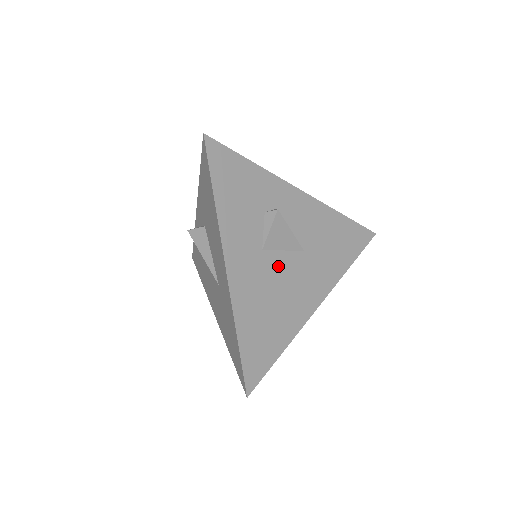
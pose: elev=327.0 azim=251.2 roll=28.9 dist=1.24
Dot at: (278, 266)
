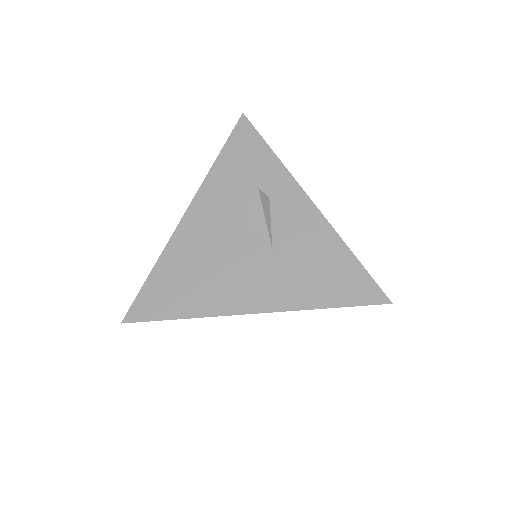
Dot at: (234, 243)
